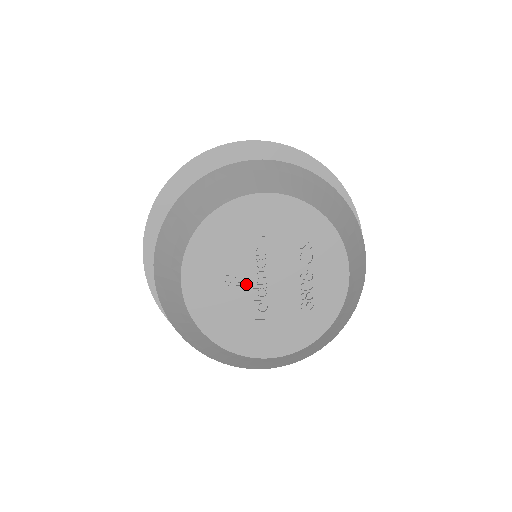
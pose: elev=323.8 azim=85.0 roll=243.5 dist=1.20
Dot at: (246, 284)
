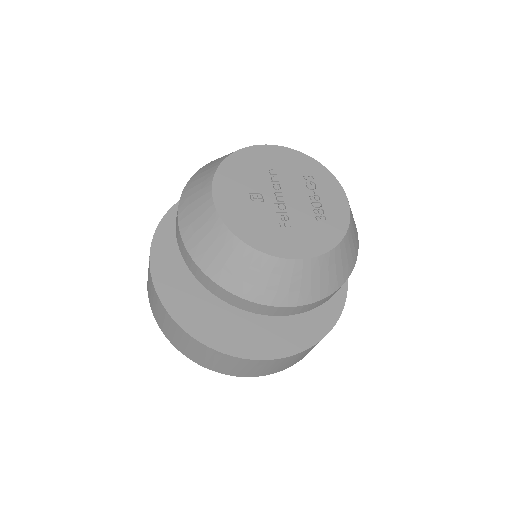
Dot at: (267, 201)
